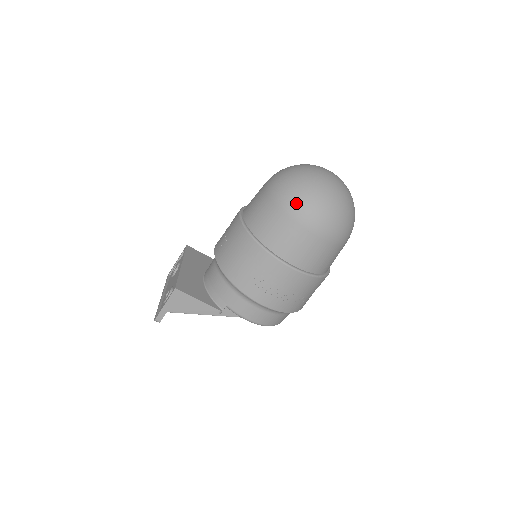
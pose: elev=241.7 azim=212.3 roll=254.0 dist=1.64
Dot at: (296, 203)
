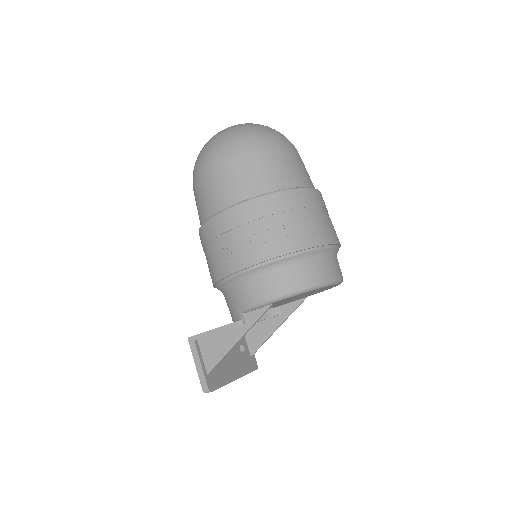
Dot at: (196, 168)
